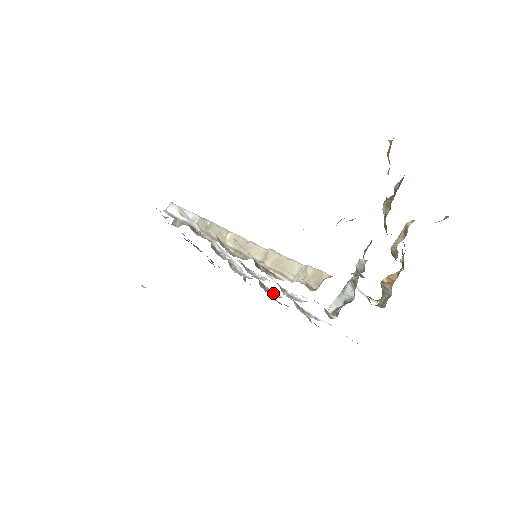
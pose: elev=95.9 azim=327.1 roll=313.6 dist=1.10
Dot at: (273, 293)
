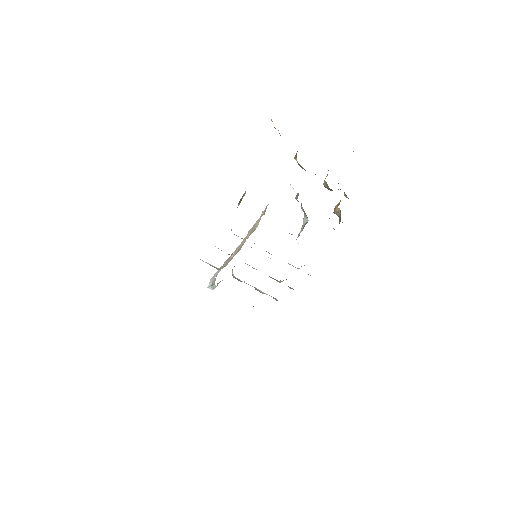
Dot at: occluded
